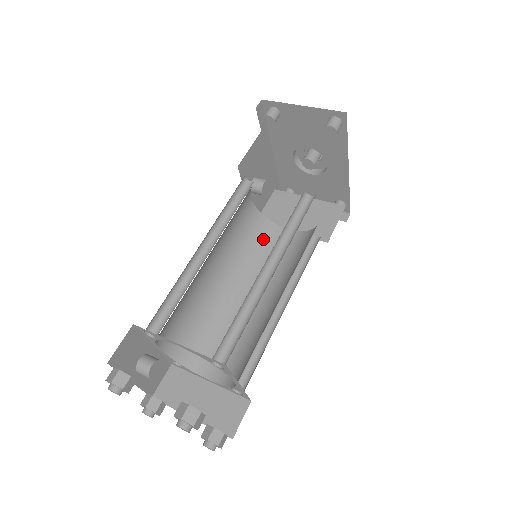
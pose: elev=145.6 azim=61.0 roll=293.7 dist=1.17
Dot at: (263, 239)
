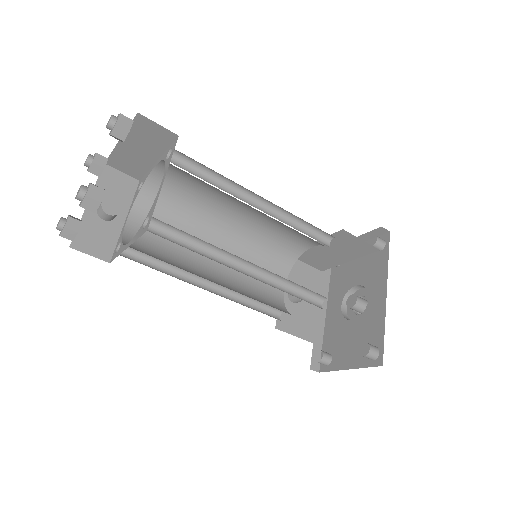
Dot at: occluded
